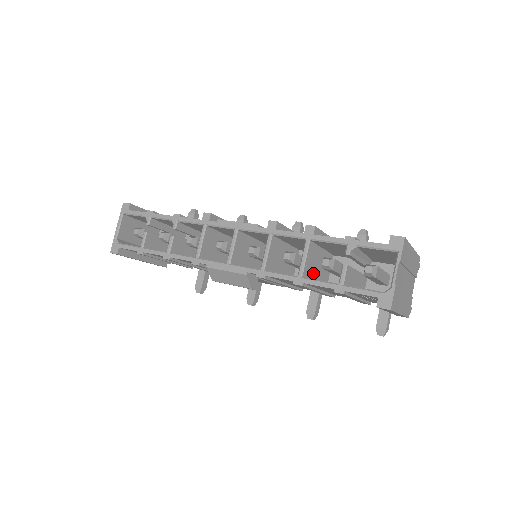
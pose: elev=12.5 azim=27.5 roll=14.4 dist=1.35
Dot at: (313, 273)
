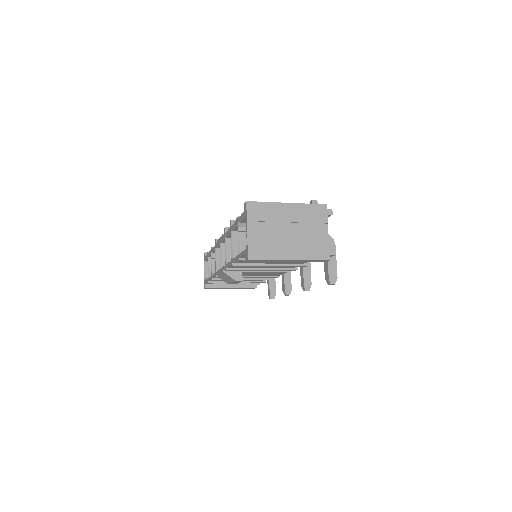
Dot at: occluded
